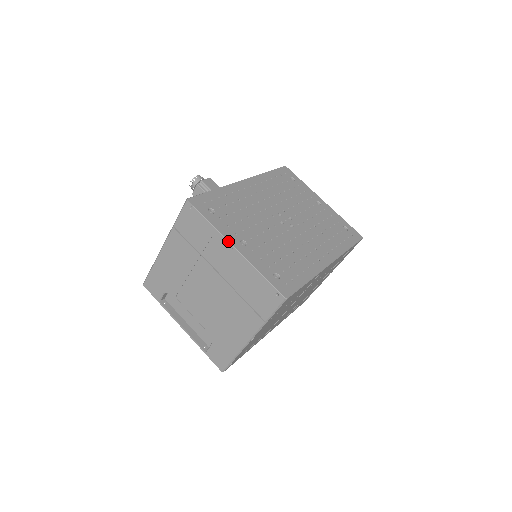
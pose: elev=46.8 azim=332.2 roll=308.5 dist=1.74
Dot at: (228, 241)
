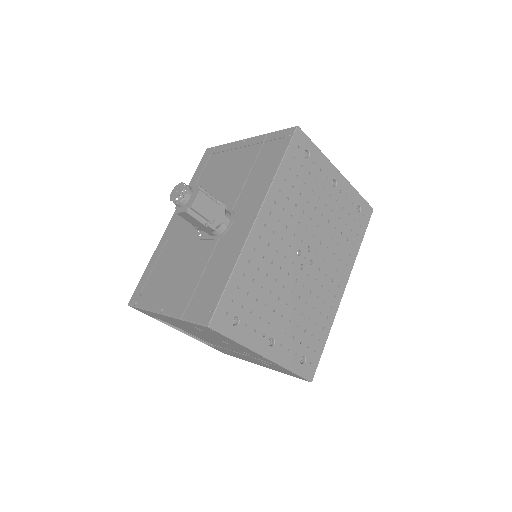
Dot at: (259, 354)
